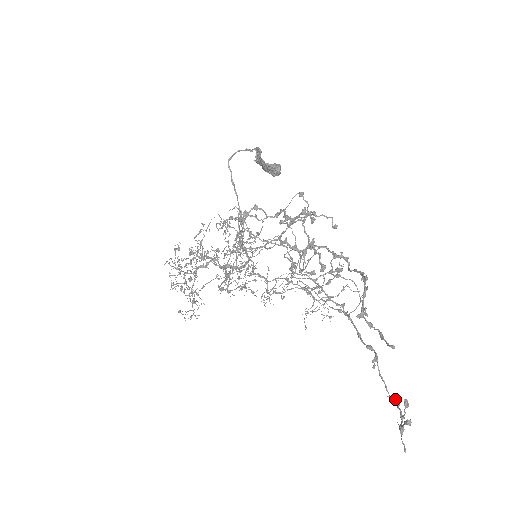
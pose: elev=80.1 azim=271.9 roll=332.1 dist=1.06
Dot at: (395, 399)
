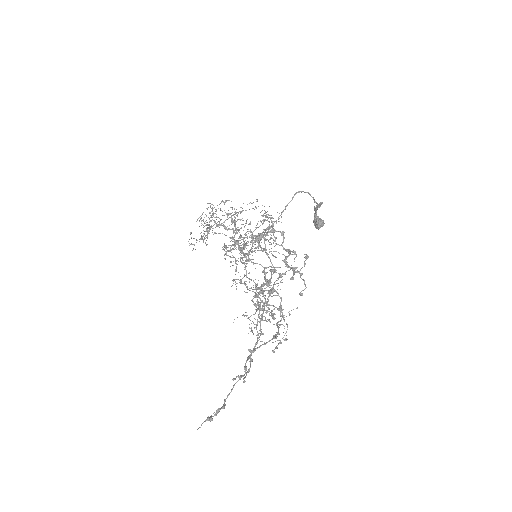
Dot at: (225, 404)
